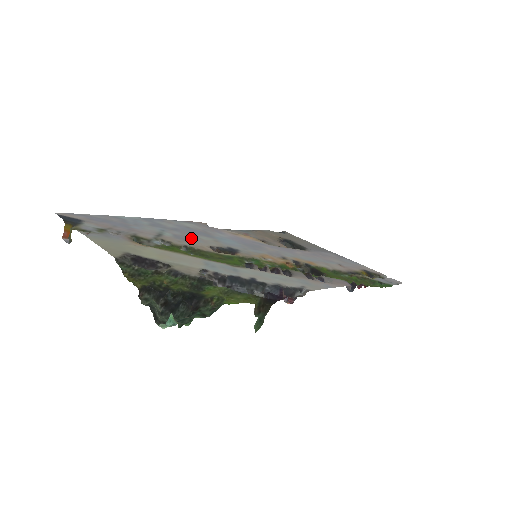
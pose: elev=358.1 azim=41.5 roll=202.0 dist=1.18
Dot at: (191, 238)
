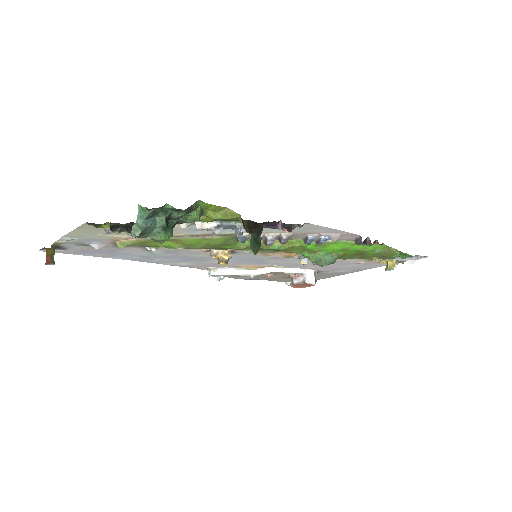
Dot at: (183, 253)
